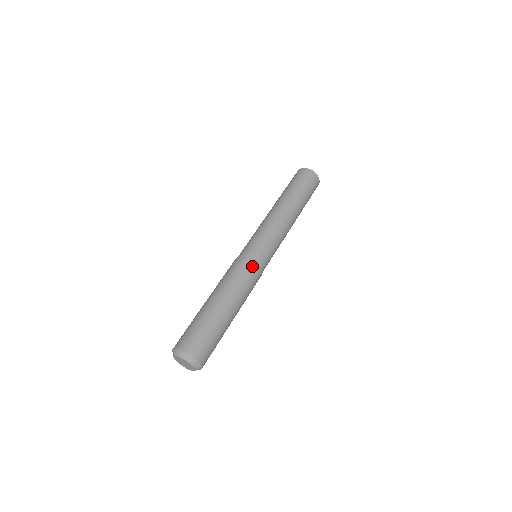
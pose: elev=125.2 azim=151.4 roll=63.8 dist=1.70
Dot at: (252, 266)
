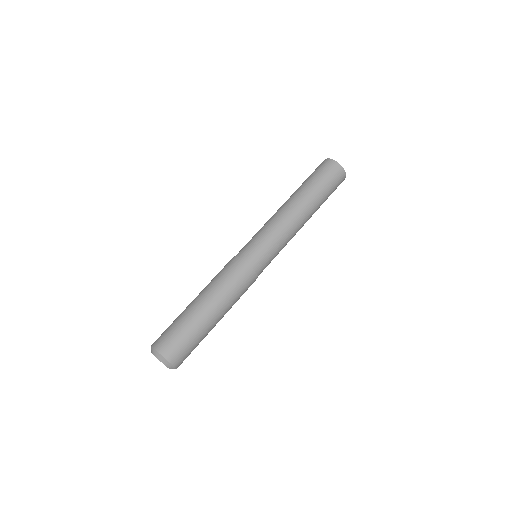
Dot at: (239, 264)
